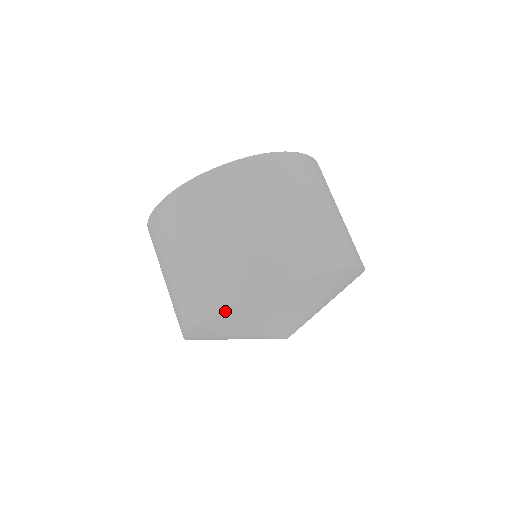
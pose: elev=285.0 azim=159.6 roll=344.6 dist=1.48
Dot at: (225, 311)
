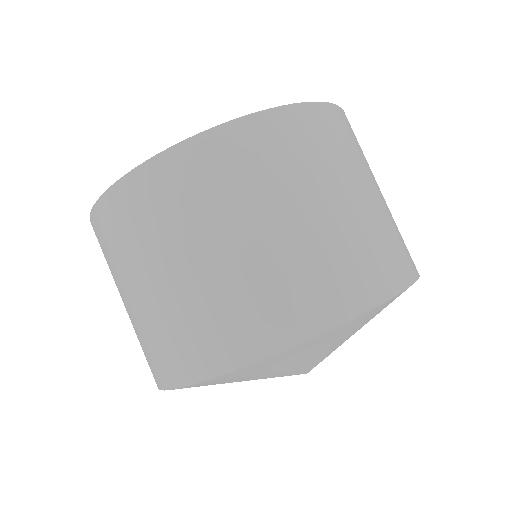
Dot at: occluded
